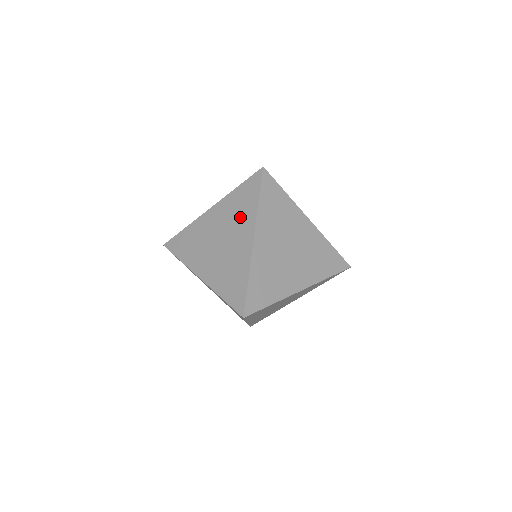
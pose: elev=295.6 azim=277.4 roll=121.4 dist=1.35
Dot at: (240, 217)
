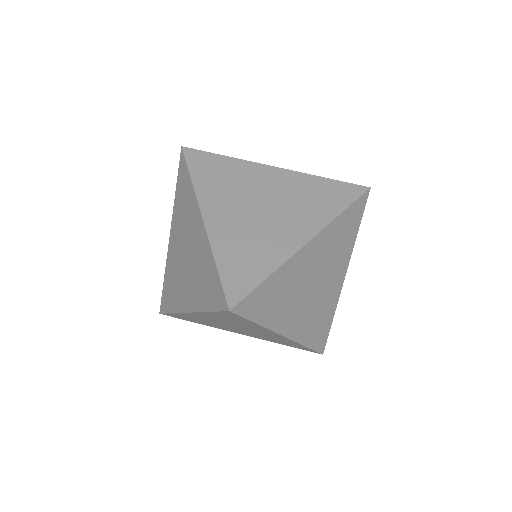
Dot at: (197, 283)
